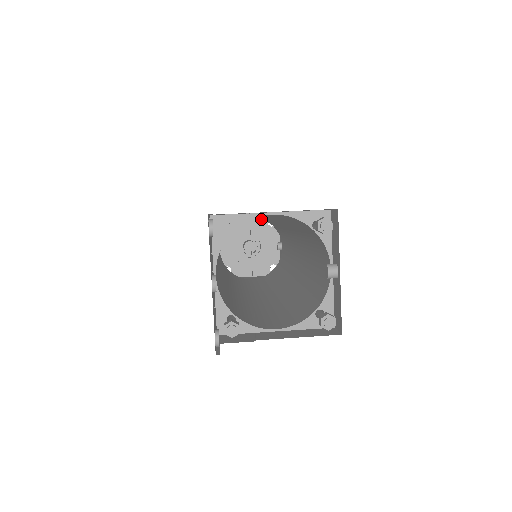
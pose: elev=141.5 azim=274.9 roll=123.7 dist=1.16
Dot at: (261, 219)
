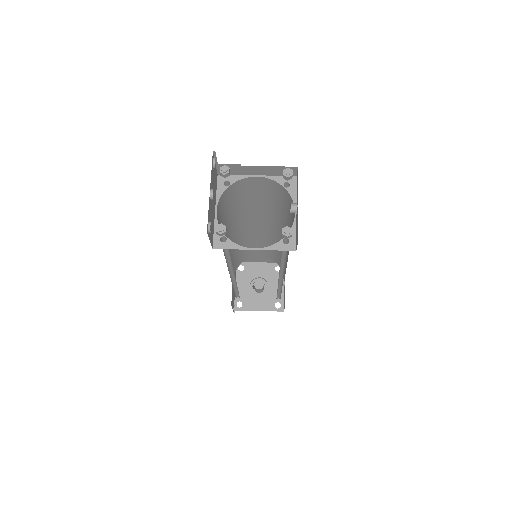
Dot at: (270, 265)
